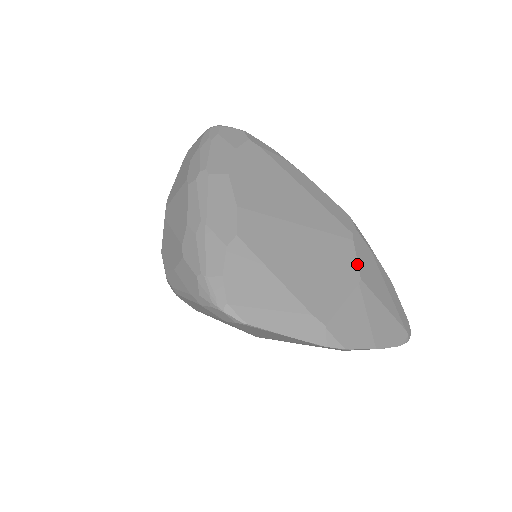
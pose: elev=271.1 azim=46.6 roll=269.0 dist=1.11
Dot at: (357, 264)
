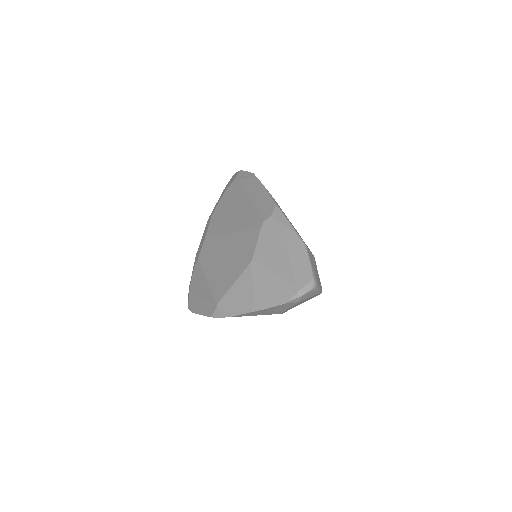
Dot at: (255, 248)
